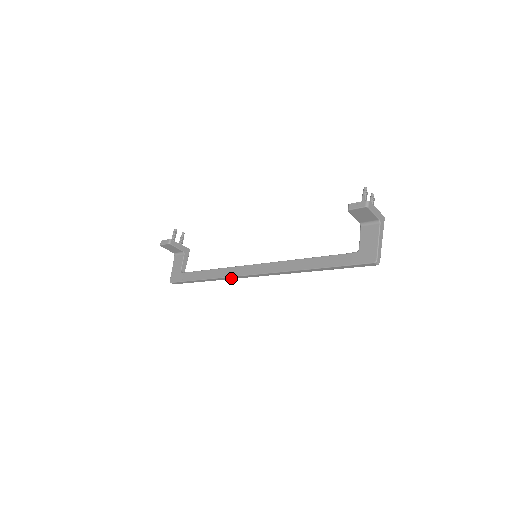
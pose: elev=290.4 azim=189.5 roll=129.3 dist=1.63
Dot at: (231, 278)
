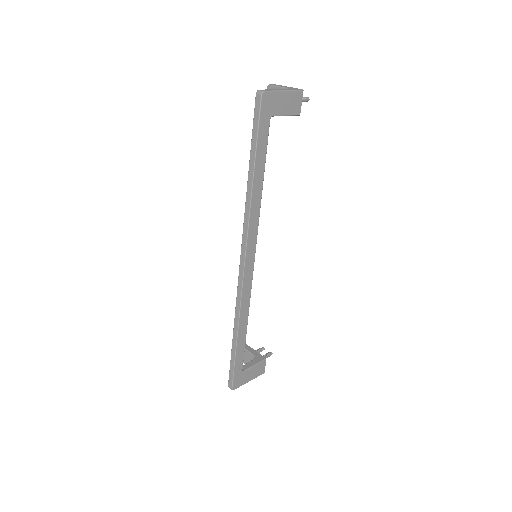
Dot at: (239, 300)
